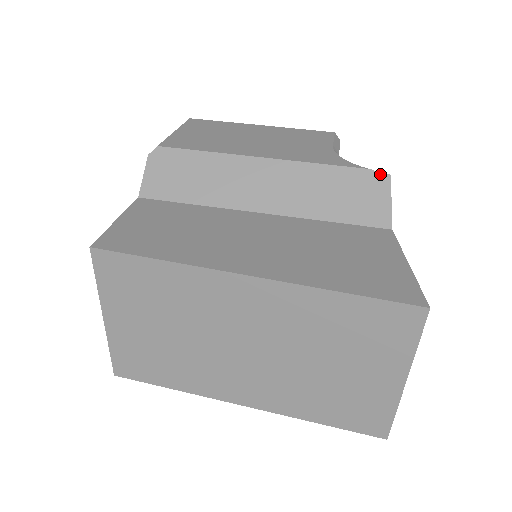
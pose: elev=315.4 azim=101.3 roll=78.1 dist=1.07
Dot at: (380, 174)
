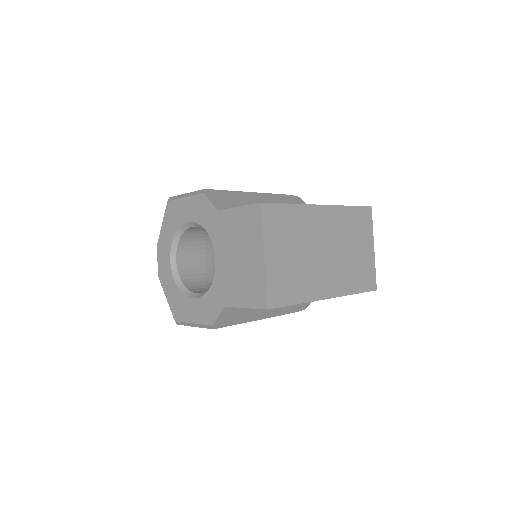
Dot at: (295, 196)
